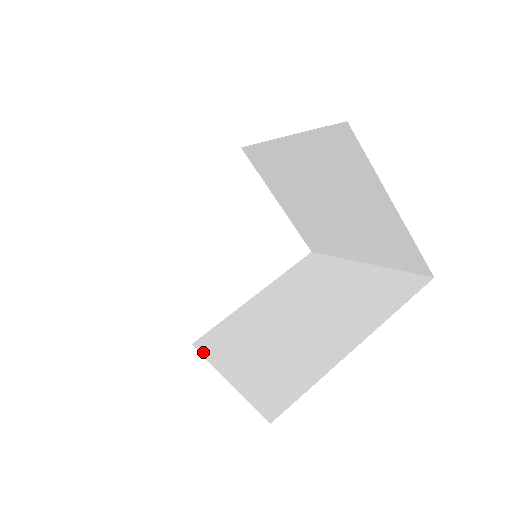
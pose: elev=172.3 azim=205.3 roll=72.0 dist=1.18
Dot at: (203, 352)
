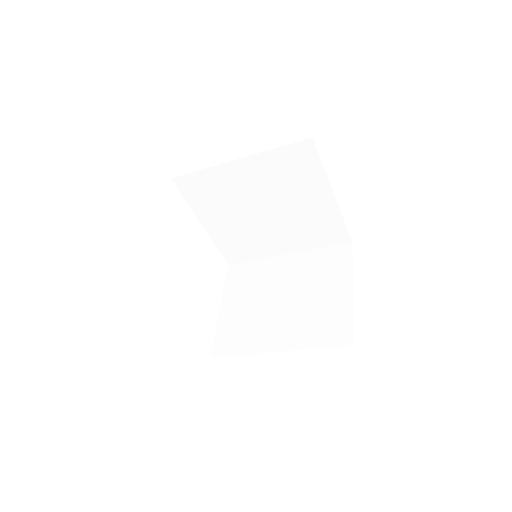
Dot at: occluded
